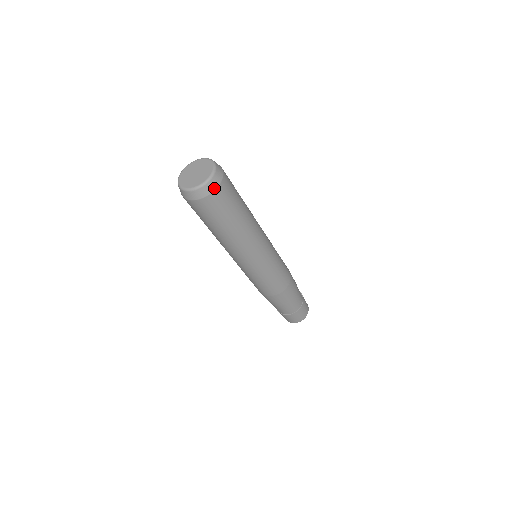
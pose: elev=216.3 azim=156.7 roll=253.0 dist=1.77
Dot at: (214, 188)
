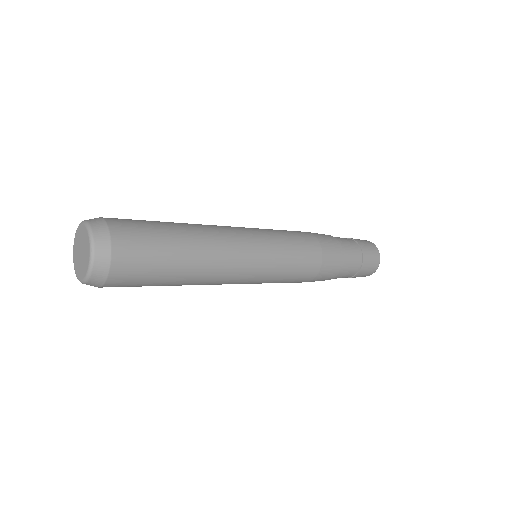
Dot at: (108, 259)
